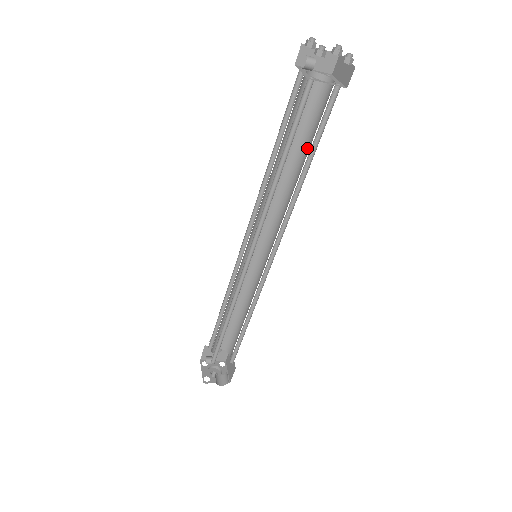
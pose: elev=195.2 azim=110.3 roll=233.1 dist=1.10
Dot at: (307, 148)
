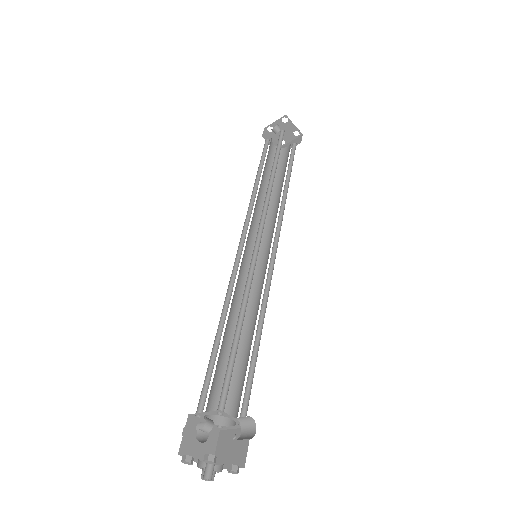
Dot at: (280, 180)
